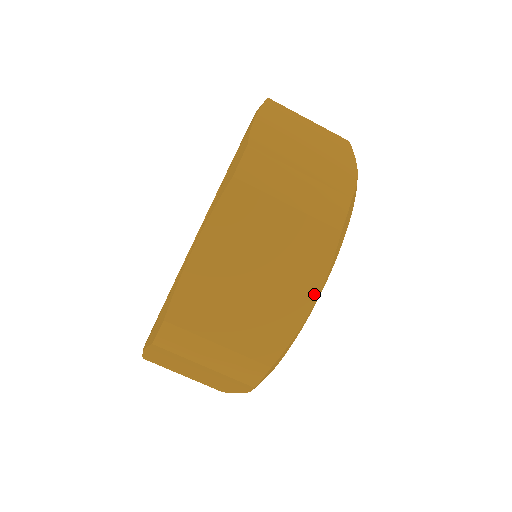
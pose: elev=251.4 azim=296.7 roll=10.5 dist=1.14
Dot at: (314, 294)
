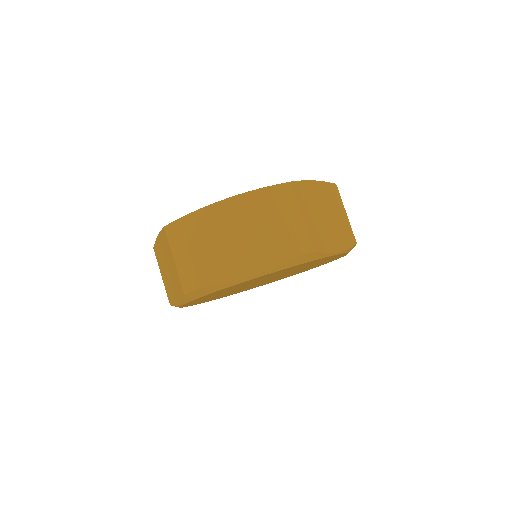
Dot at: (341, 249)
